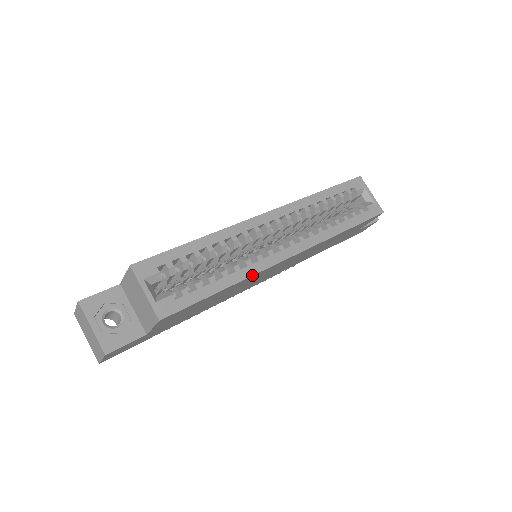
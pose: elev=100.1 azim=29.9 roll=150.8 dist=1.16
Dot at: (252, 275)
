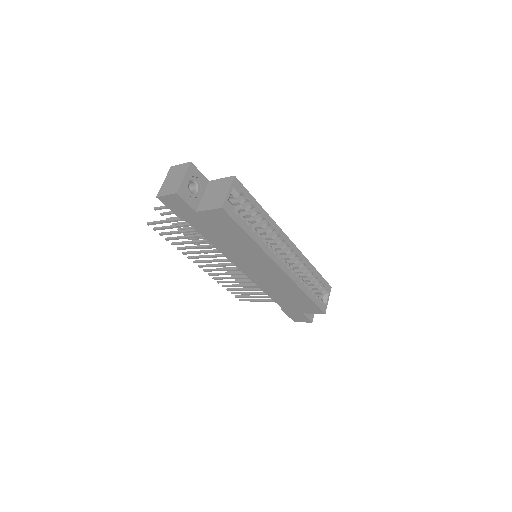
Dot at: (263, 250)
